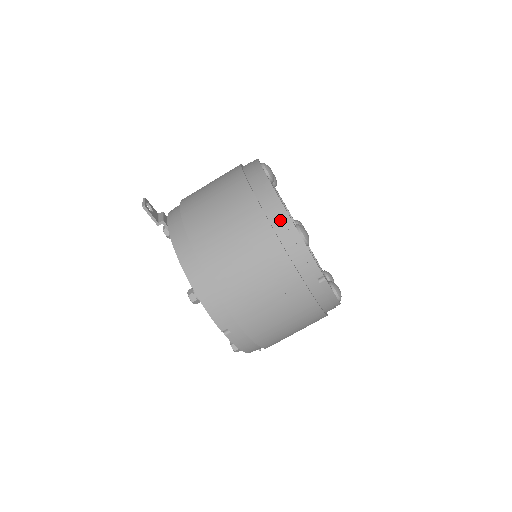
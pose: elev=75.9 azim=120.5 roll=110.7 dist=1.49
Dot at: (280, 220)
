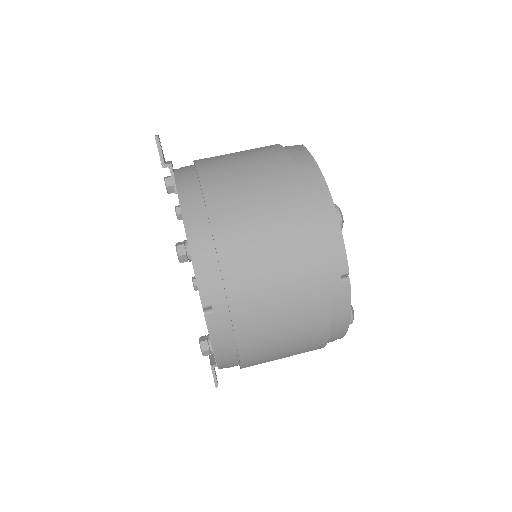
Dot at: (317, 190)
